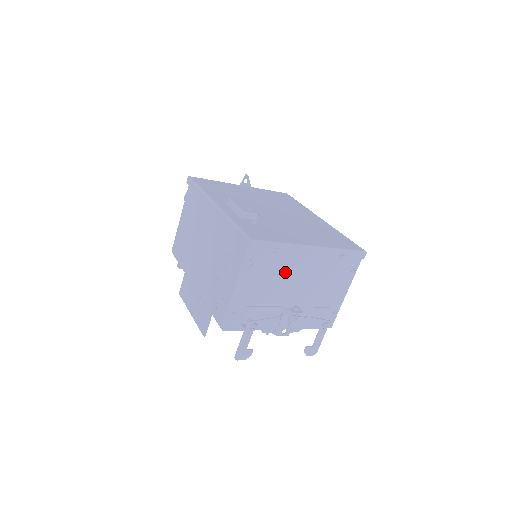
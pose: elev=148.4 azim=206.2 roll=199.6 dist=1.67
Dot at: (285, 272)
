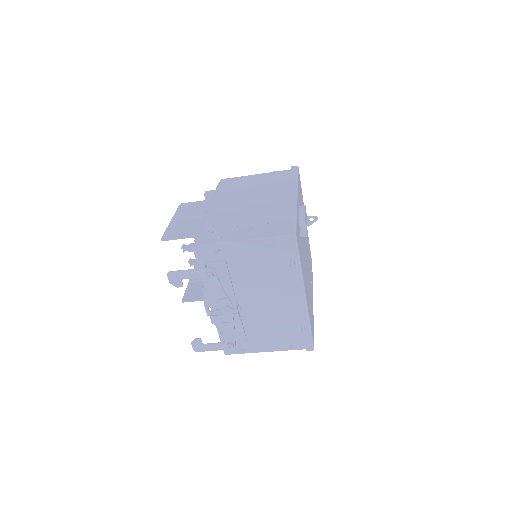
Dot at: (272, 282)
